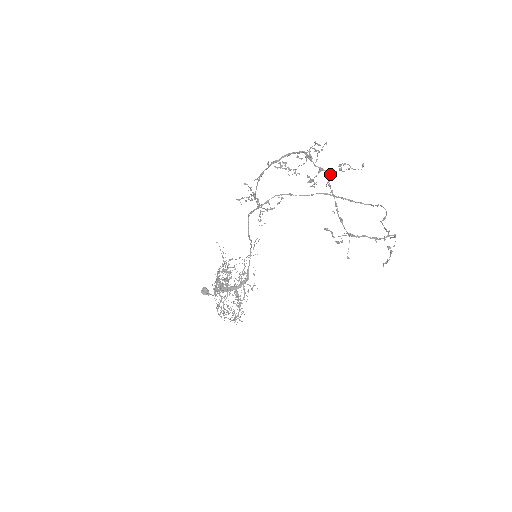
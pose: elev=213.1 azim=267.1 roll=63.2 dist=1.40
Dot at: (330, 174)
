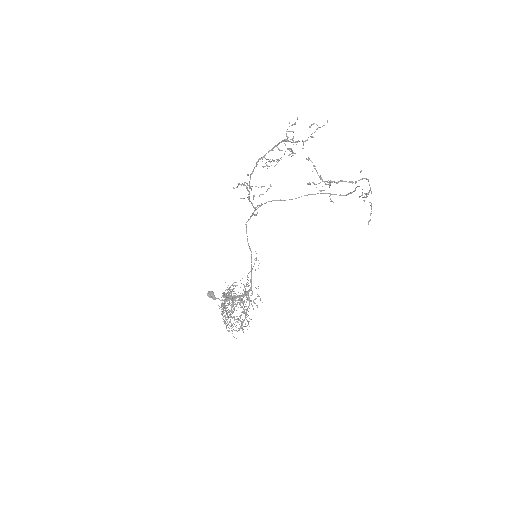
Dot at: (304, 141)
